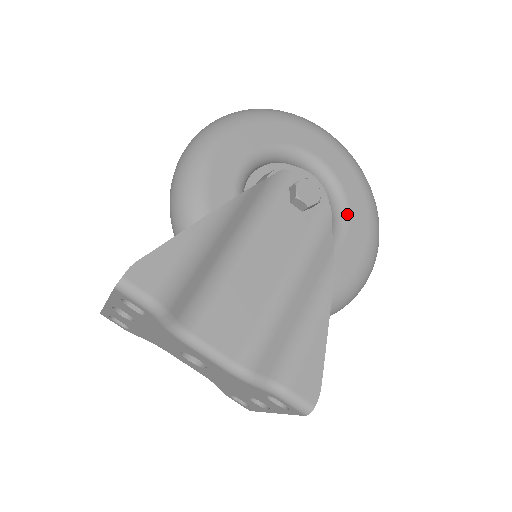
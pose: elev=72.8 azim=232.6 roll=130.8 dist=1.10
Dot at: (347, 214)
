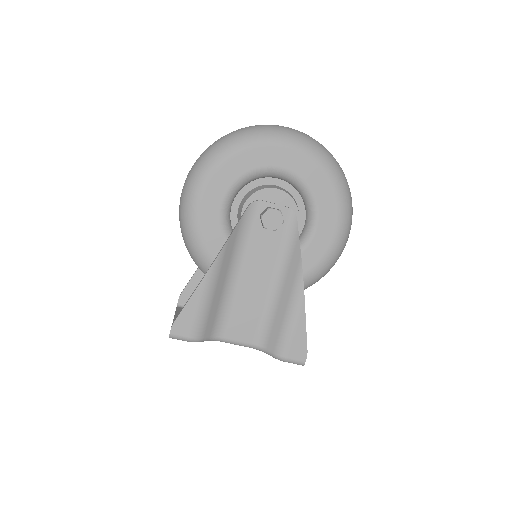
Dot at: (315, 206)
